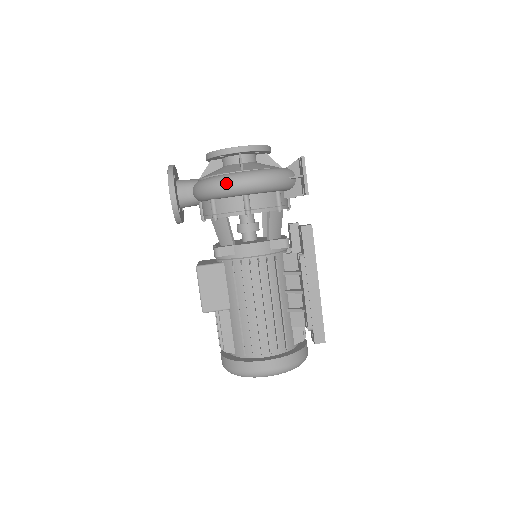
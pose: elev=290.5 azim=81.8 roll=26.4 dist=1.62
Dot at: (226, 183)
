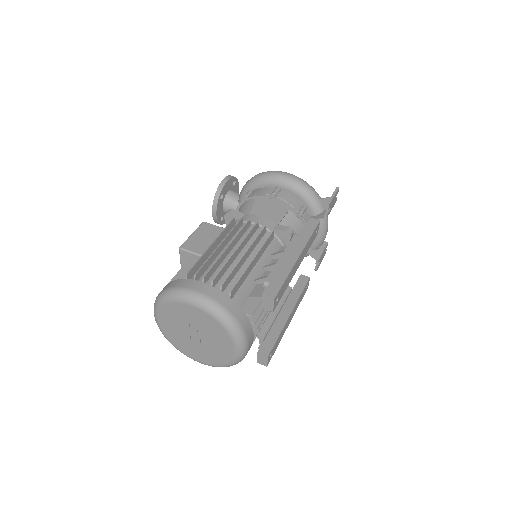
Dot at: (269, 171)
